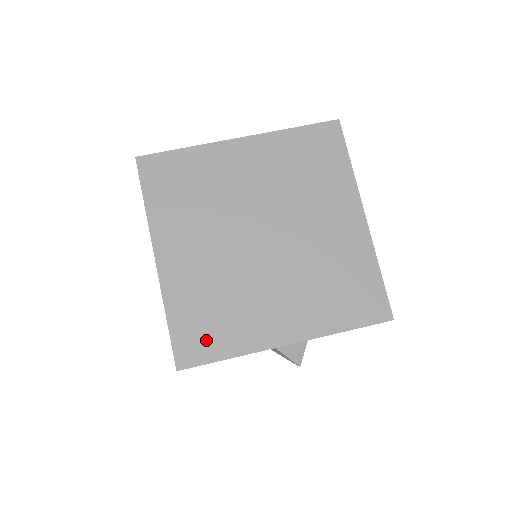
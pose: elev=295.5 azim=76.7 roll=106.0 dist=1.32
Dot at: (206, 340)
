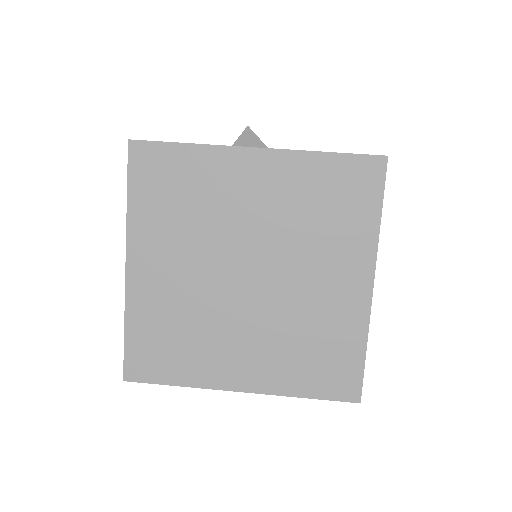
Dot at: (159, 362)
